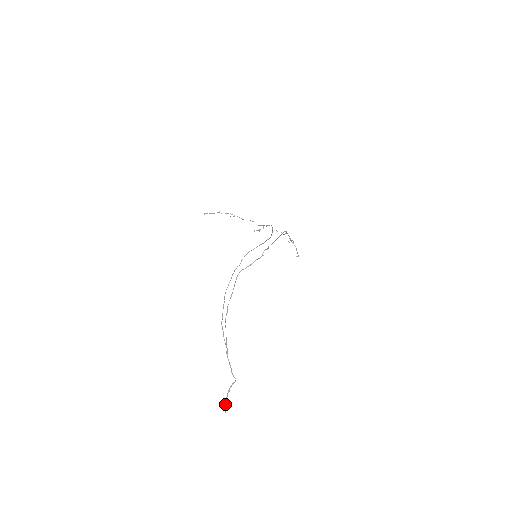
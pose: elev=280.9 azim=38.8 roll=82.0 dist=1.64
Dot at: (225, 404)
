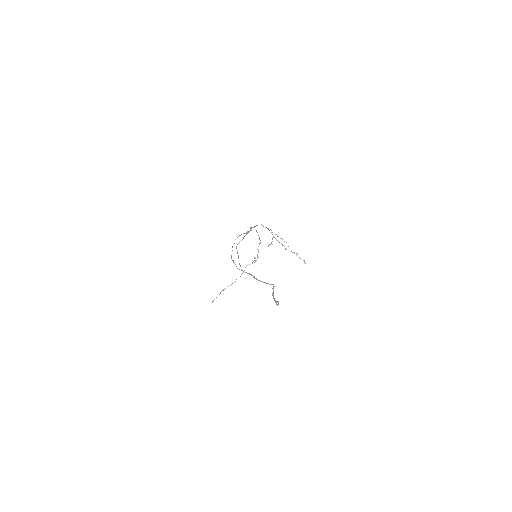
Dot at: occluded
